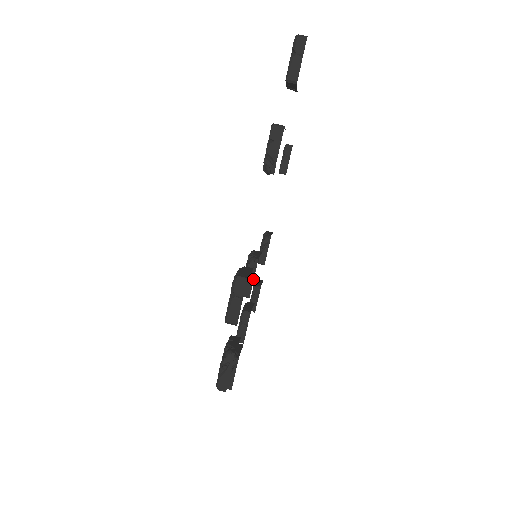
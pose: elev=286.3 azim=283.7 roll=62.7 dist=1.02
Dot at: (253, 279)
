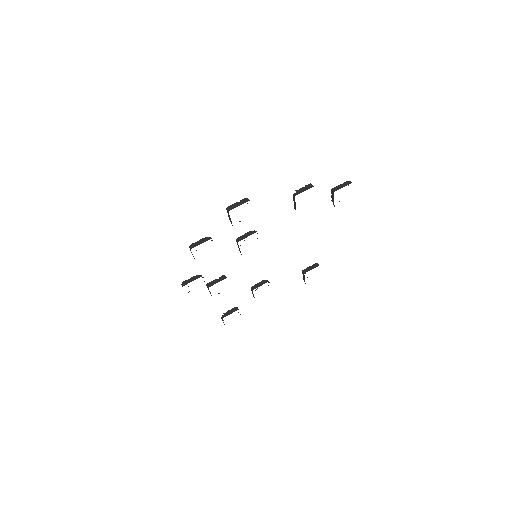
Dot at: occluded
